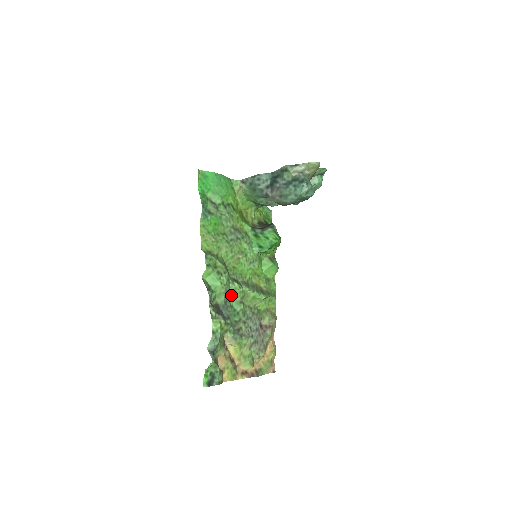
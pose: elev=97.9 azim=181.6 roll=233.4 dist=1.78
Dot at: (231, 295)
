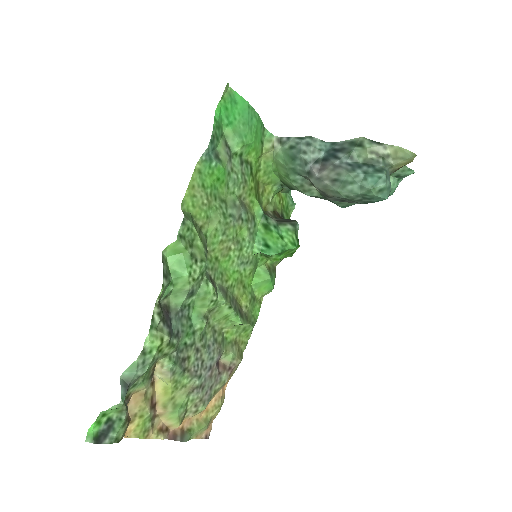
Dot at: (196, 300)
